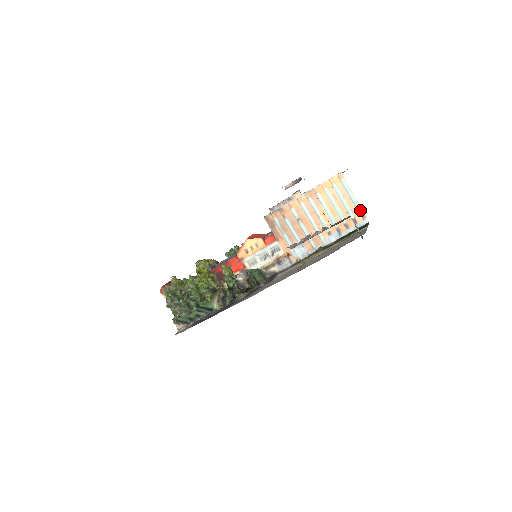
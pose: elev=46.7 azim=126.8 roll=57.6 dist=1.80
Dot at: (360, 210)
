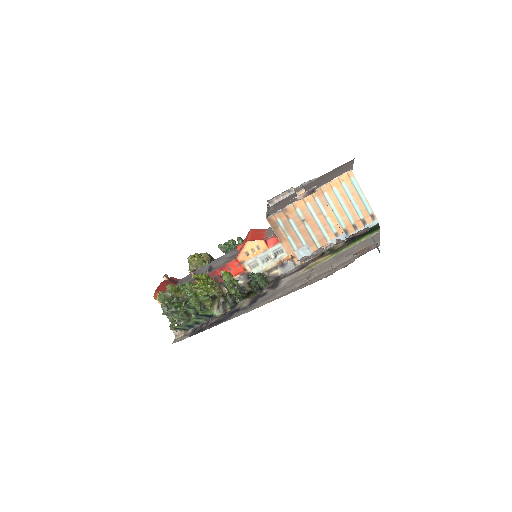
Dot at: (370, 210)
